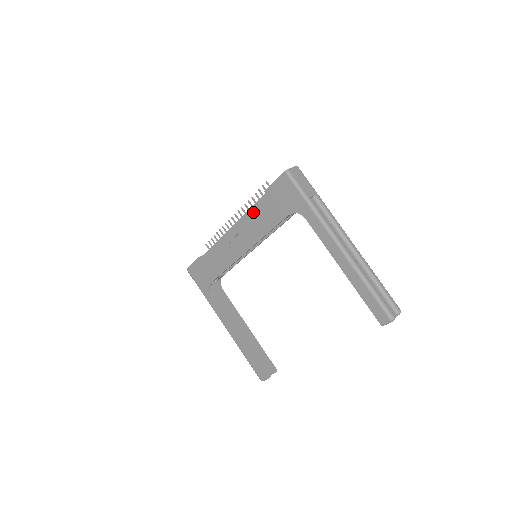
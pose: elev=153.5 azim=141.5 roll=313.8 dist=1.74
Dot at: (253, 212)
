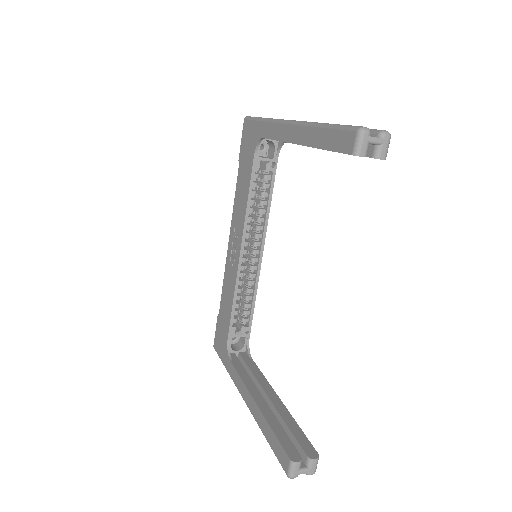
Dot at: (237, 194)
